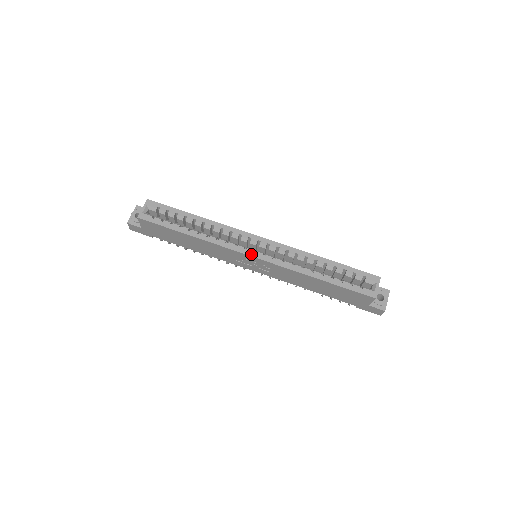
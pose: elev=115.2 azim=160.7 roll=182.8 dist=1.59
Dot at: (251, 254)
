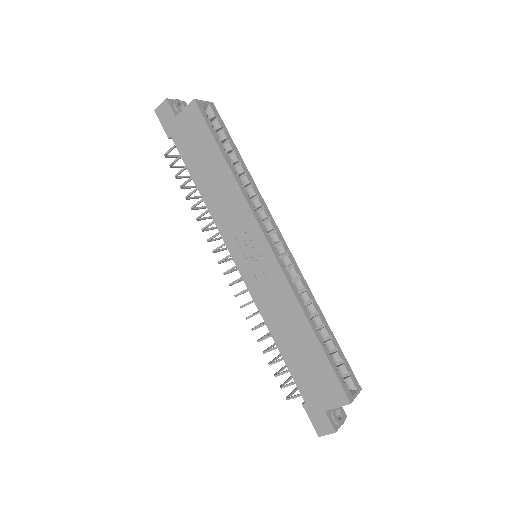
Dot at: (270, 242)
